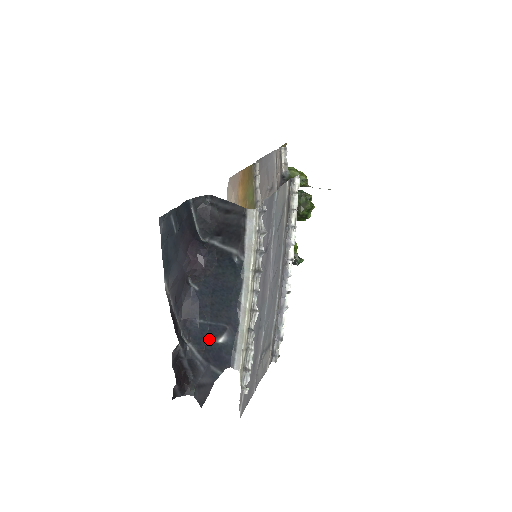
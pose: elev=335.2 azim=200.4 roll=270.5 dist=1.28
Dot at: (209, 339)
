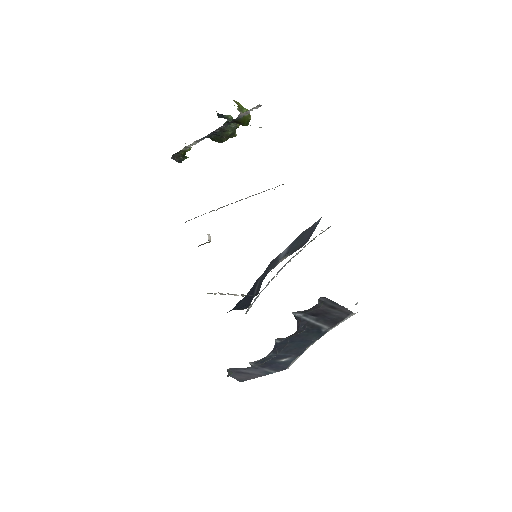
Dot at: (272, 360)
